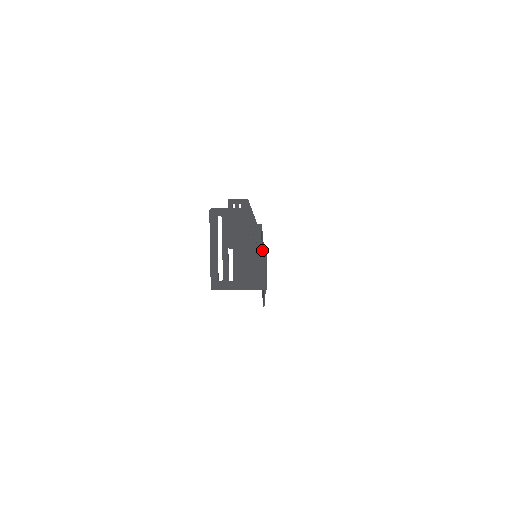
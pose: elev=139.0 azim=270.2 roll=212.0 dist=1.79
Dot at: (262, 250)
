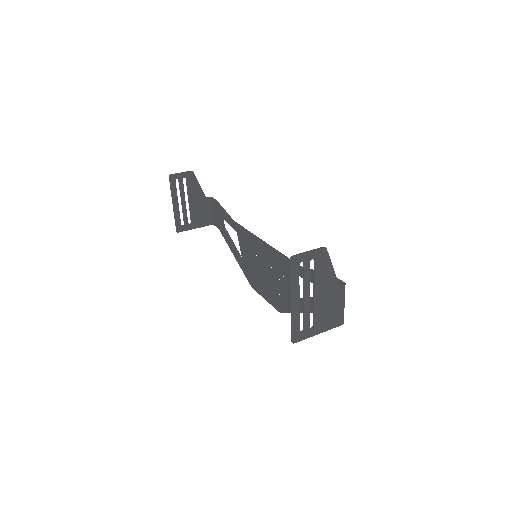
Dot at: (342, 286)
